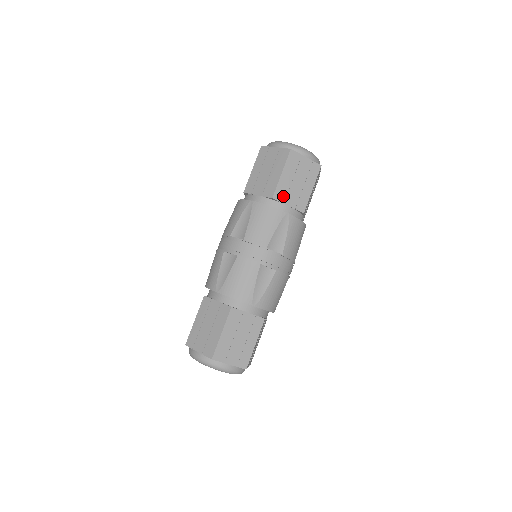
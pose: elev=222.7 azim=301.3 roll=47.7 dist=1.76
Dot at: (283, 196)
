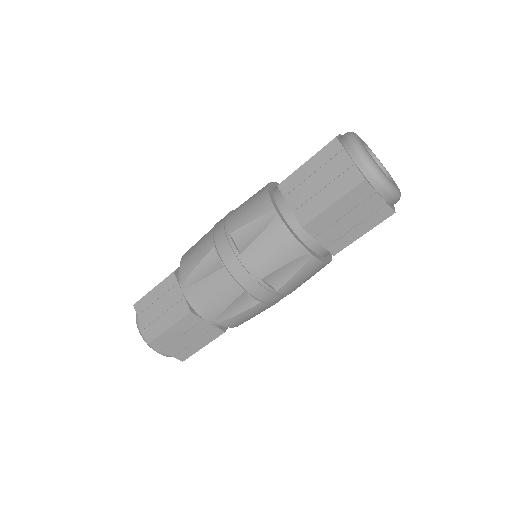
Dot at: (318, 230)
